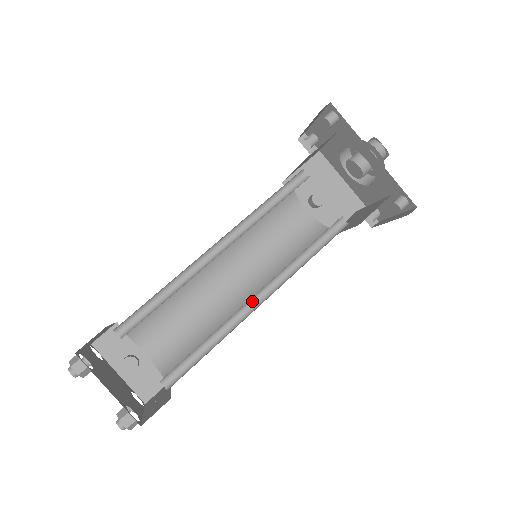
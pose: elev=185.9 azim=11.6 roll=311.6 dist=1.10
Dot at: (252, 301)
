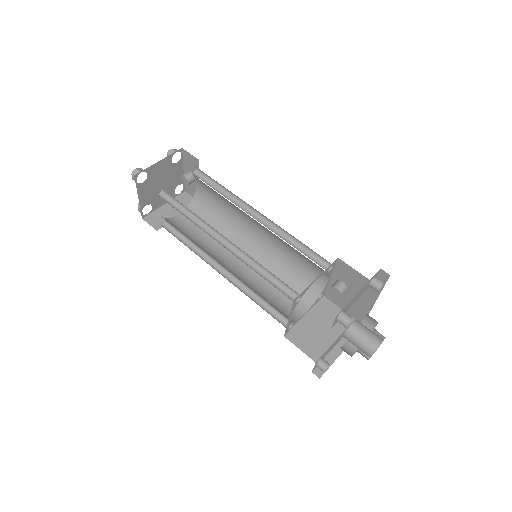
Dot at: (220, 264)
